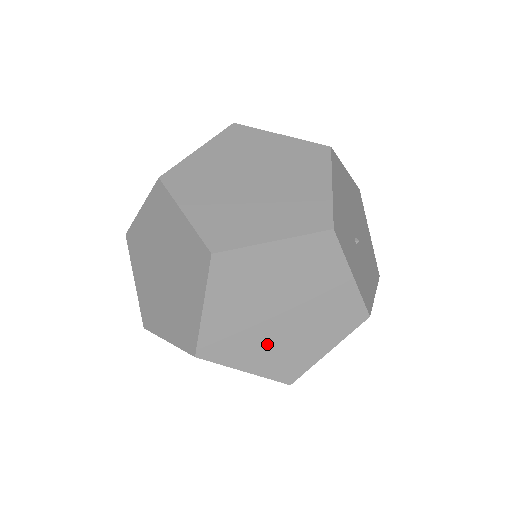
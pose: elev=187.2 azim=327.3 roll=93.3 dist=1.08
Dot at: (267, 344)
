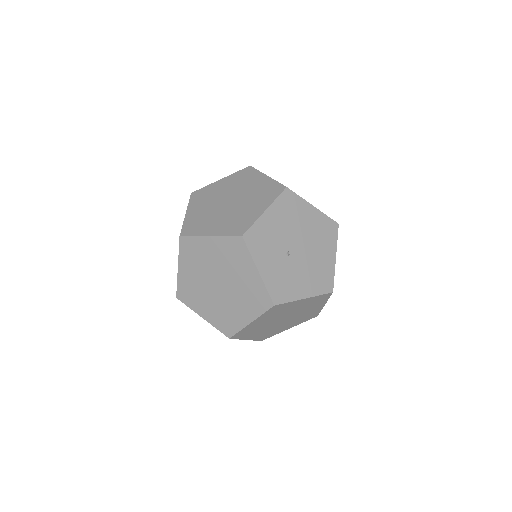
Dot at: (213, 303)
